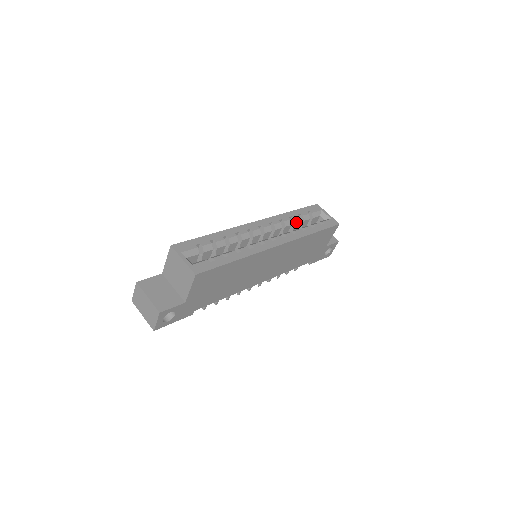
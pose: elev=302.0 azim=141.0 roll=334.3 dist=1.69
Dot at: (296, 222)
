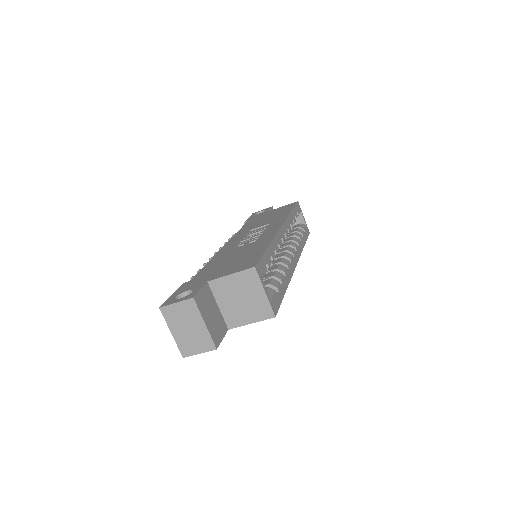
Dot at: occluded
